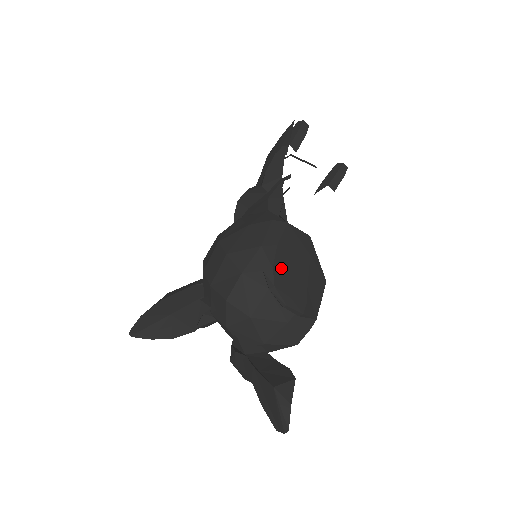
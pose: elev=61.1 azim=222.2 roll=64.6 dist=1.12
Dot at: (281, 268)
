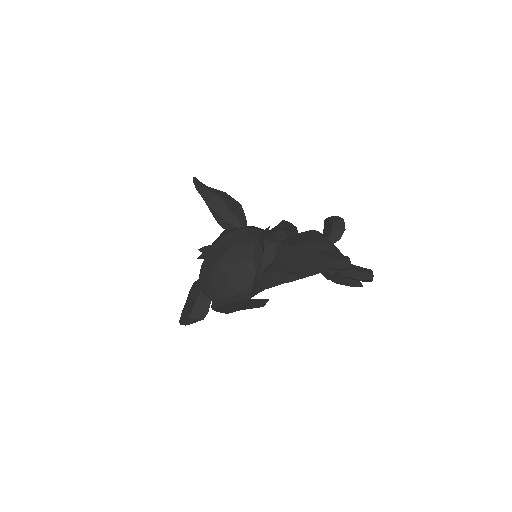
Dot at: (224, 307)
